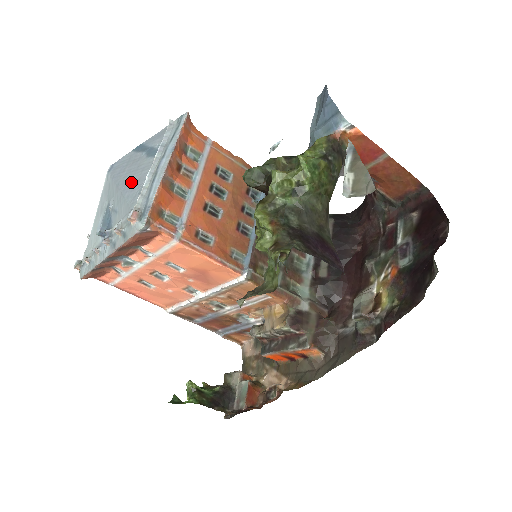
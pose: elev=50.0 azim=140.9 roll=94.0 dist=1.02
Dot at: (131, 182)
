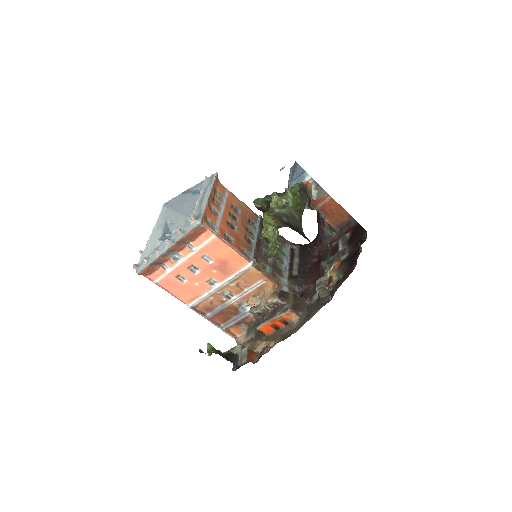
Dot at: (184, 207)
